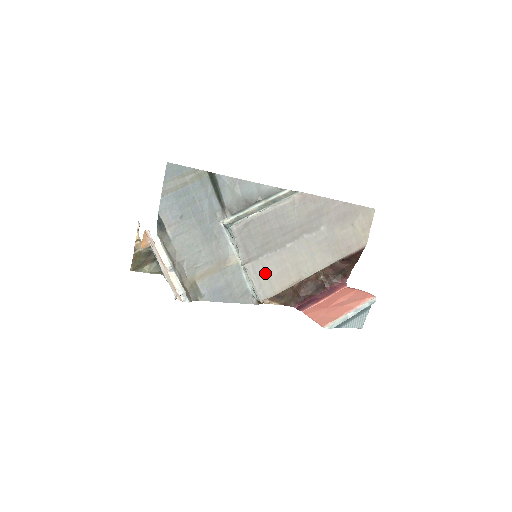
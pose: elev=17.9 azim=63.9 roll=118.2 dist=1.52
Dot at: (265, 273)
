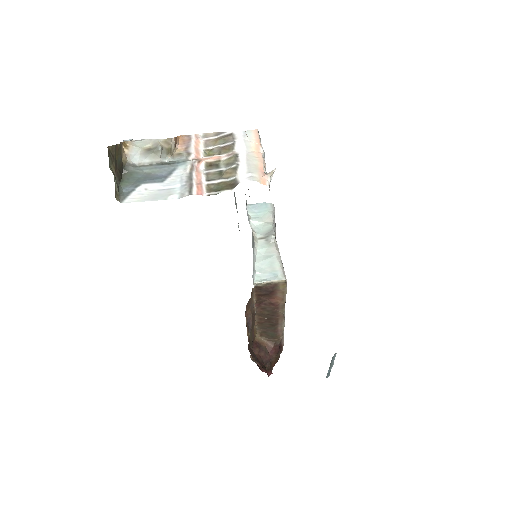
Dot at: occluded
